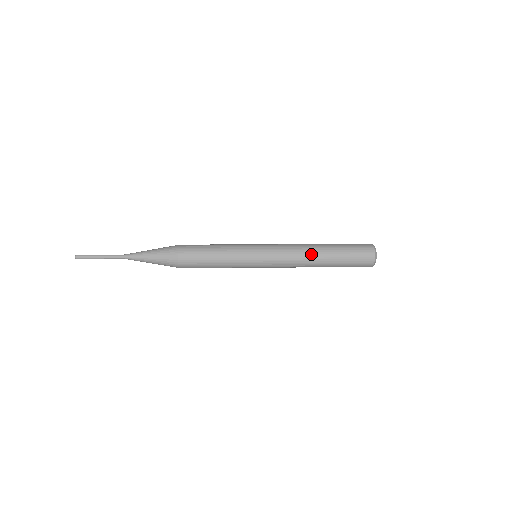
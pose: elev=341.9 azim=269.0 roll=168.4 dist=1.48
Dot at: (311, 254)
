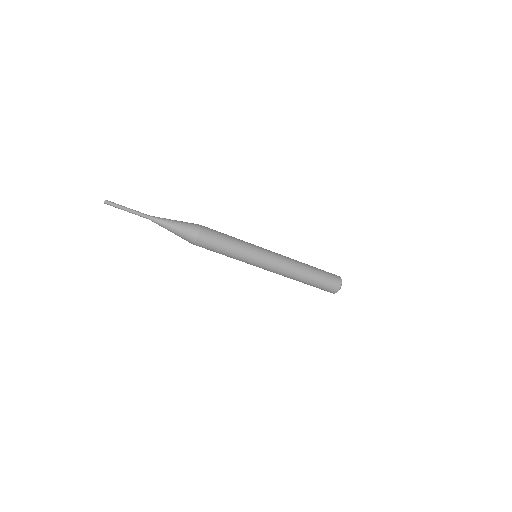
Dot at: occluded
